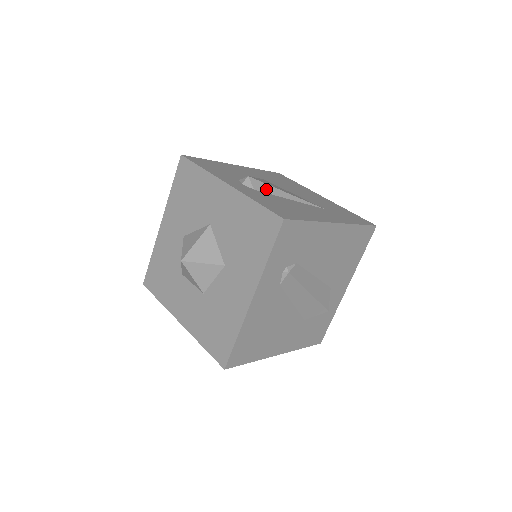
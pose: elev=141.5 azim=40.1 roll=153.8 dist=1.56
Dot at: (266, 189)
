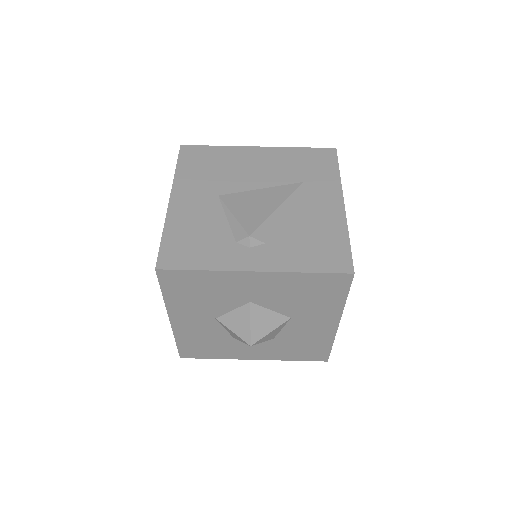
Dot at: (268, 229)
